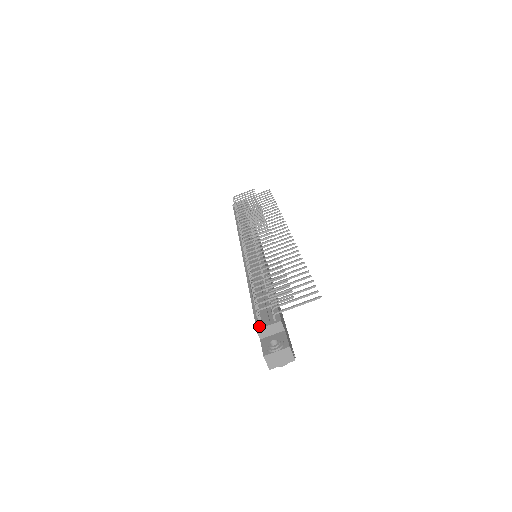
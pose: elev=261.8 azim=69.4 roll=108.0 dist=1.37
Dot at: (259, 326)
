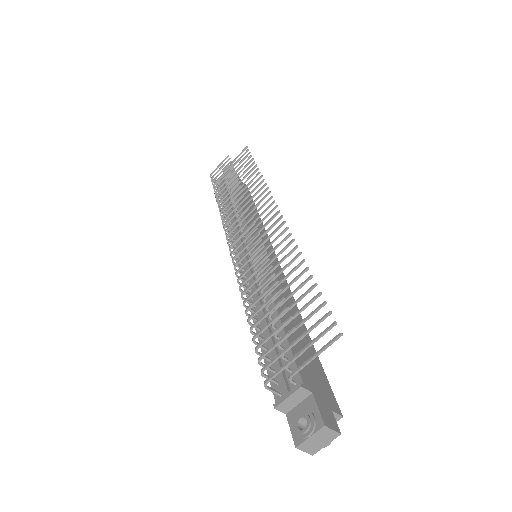
Dot at: (277, 397)
